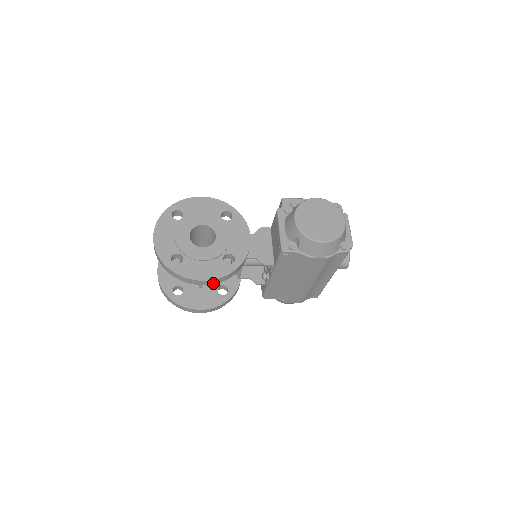
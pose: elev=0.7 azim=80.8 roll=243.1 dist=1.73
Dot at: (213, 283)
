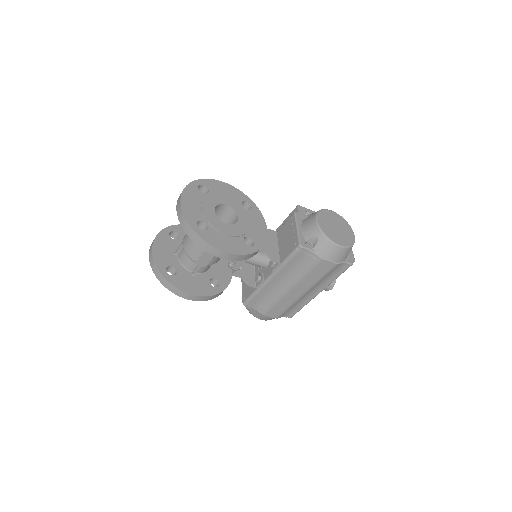
Dot at: (231, 259)
